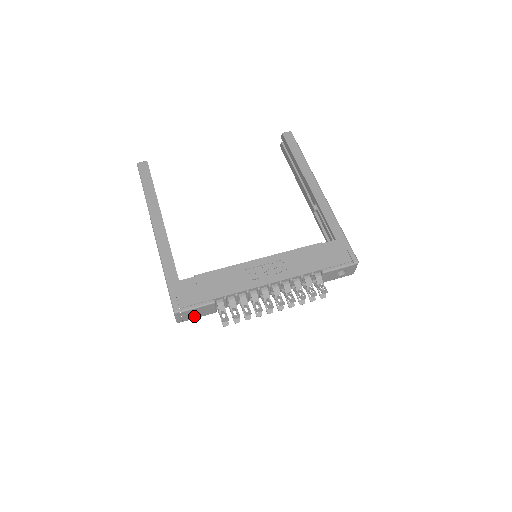
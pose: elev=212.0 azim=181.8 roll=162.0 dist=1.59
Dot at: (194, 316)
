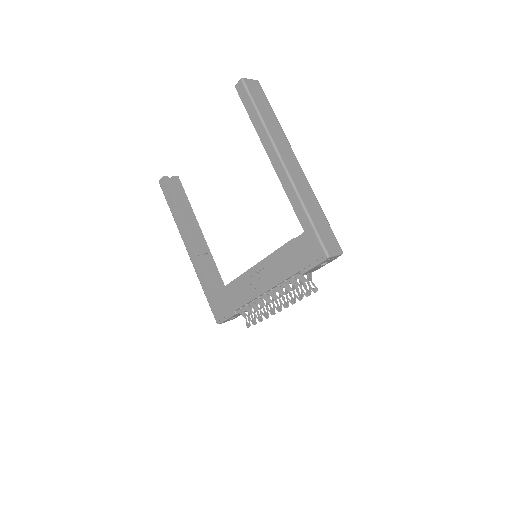
Dot at: occluded
